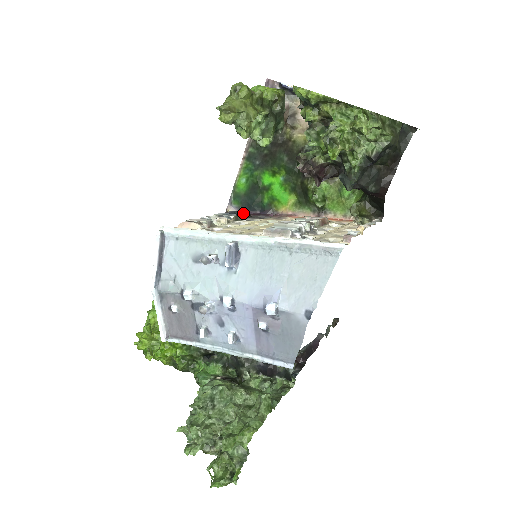
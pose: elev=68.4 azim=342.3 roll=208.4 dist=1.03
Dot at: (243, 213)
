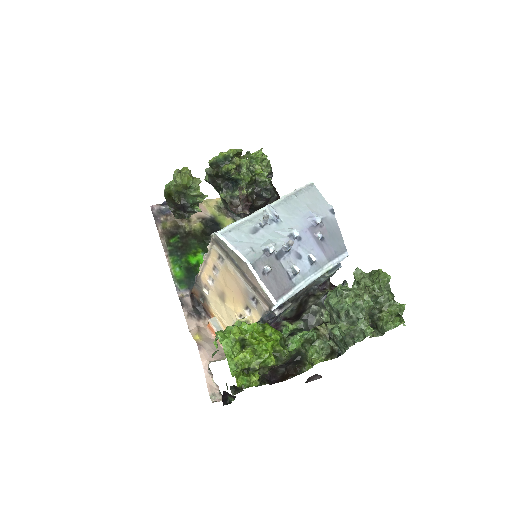
Dot at: occluded
